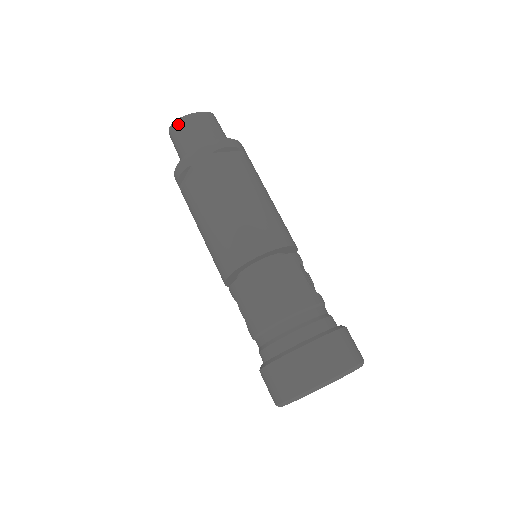
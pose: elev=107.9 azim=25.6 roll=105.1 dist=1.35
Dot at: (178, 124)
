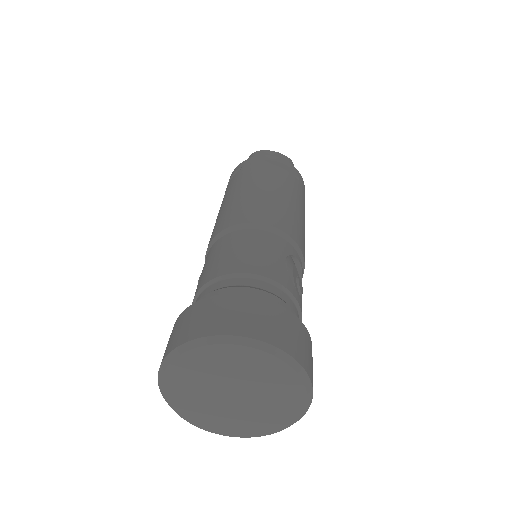
Dot at: (255, 153)
